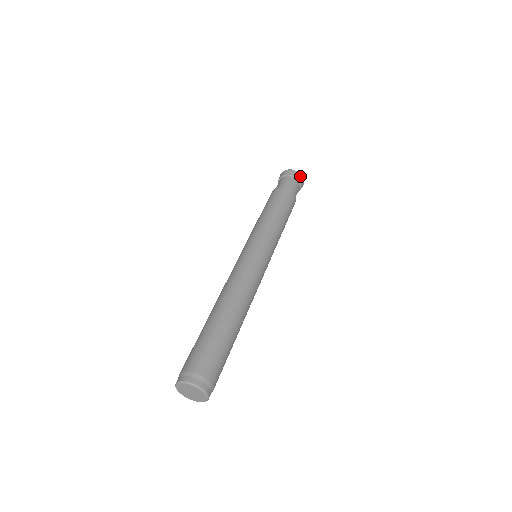
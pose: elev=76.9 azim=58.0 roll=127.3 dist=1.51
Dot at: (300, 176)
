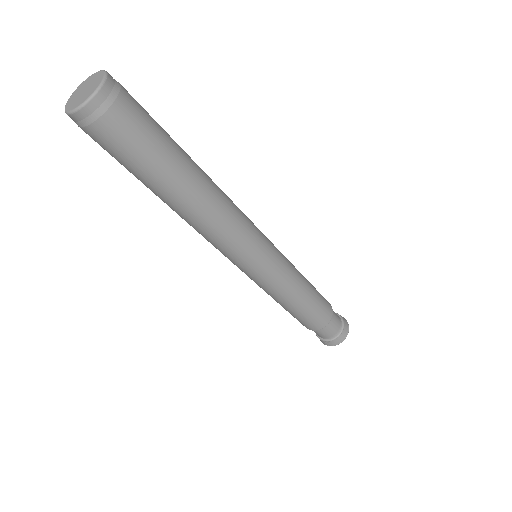
Dot at: (347, 326)
